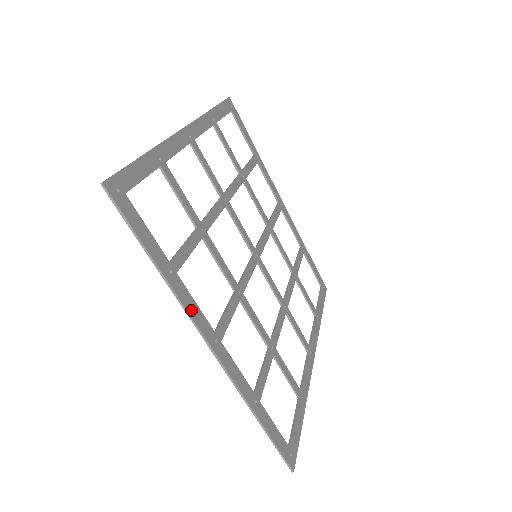
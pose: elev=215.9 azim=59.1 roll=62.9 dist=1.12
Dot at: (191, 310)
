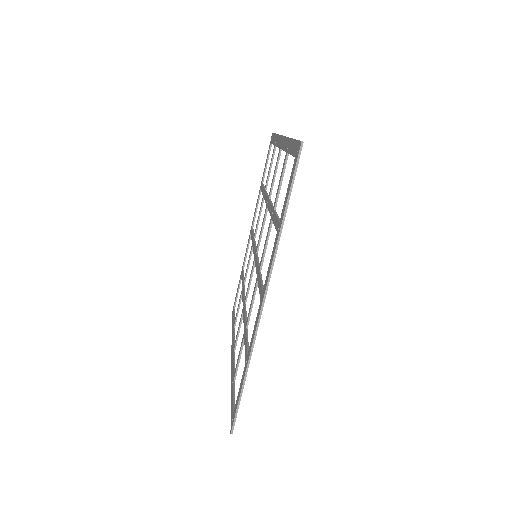
Dot at: (273, 265)
